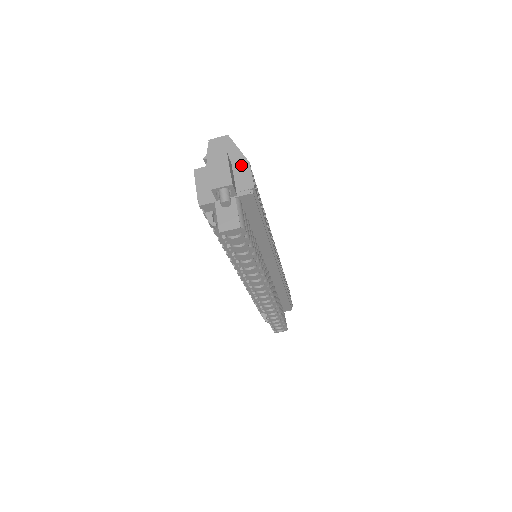
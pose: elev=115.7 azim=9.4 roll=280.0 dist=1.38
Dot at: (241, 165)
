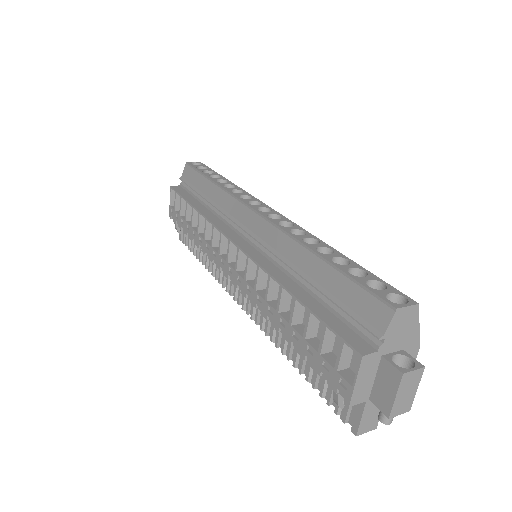
Dot at: (411, 352)
